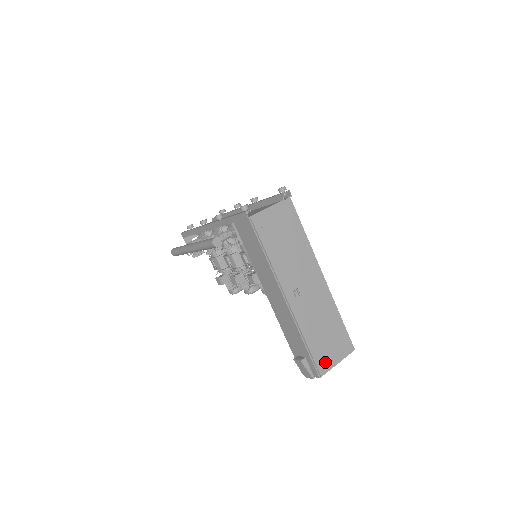
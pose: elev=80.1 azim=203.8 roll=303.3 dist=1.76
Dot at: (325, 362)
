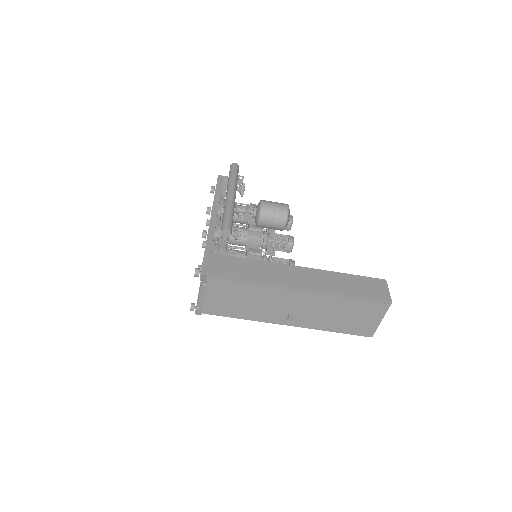
Dot at: (366, 329)
